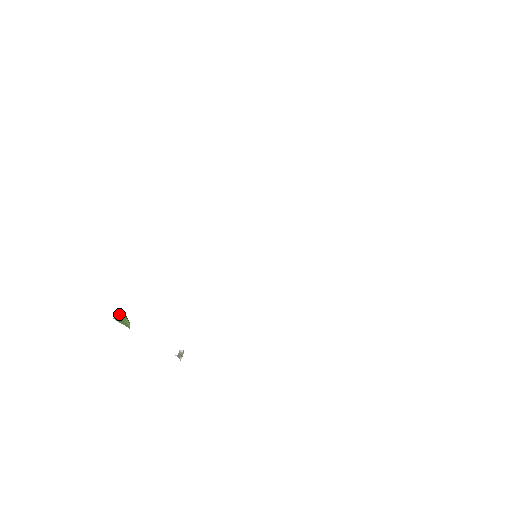
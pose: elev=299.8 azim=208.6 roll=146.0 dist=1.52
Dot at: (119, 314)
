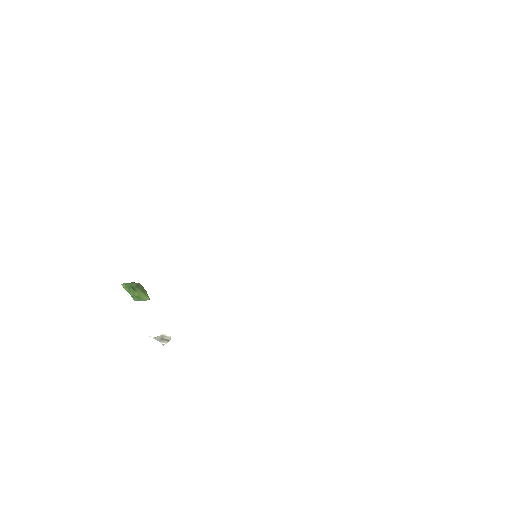
Dot at: (138, 283)
